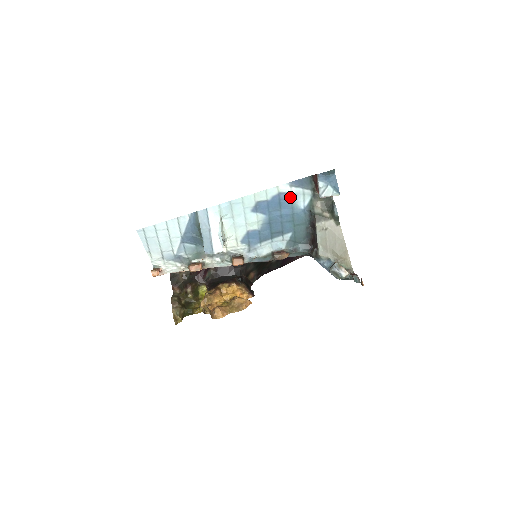
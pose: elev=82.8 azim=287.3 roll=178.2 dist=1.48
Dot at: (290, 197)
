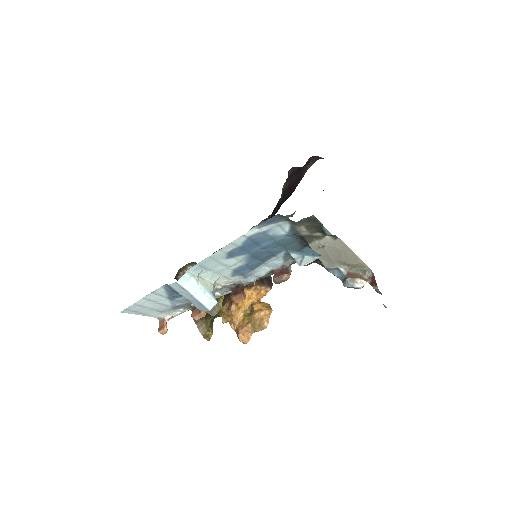
Dot at: (264, 234)
